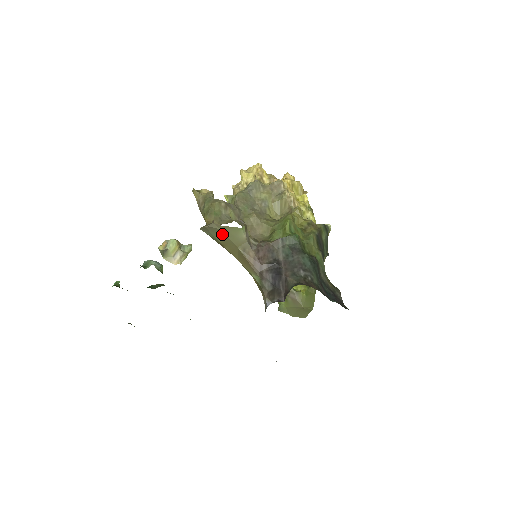
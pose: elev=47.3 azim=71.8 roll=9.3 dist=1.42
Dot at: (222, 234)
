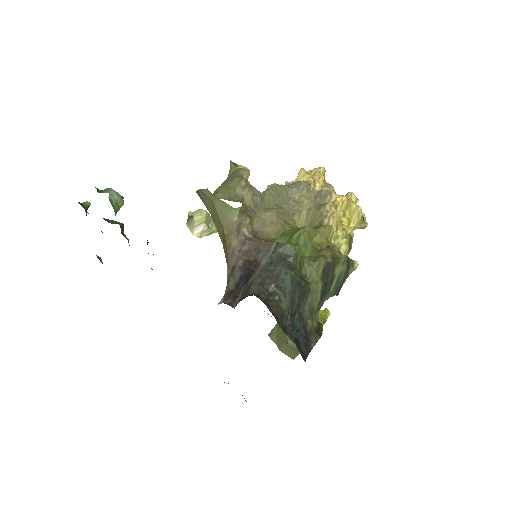
Dot at: (213, 206)
